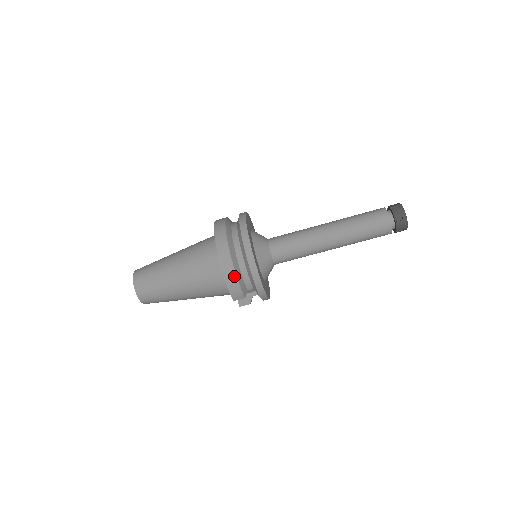
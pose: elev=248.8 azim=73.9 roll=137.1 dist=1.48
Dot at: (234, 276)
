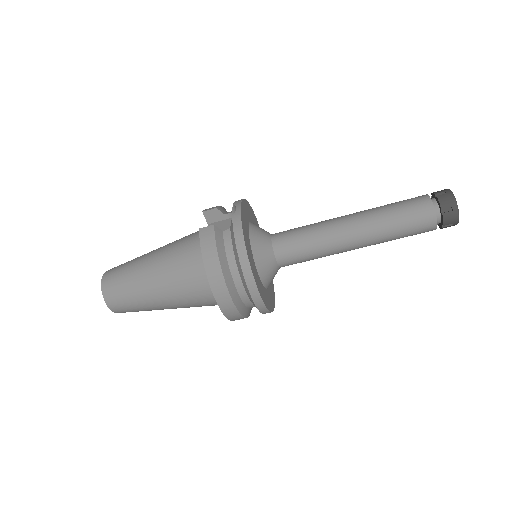
Dot at: (242, 318)
